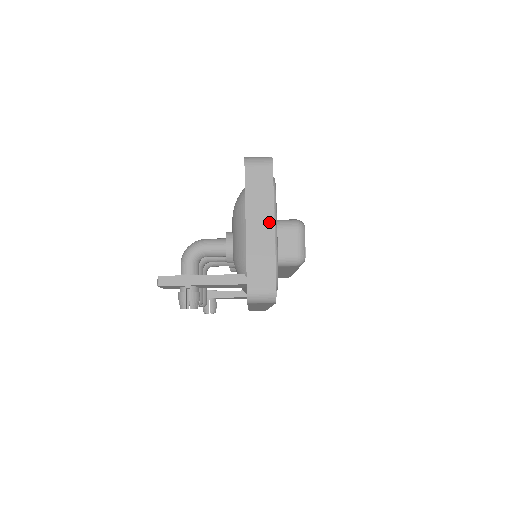
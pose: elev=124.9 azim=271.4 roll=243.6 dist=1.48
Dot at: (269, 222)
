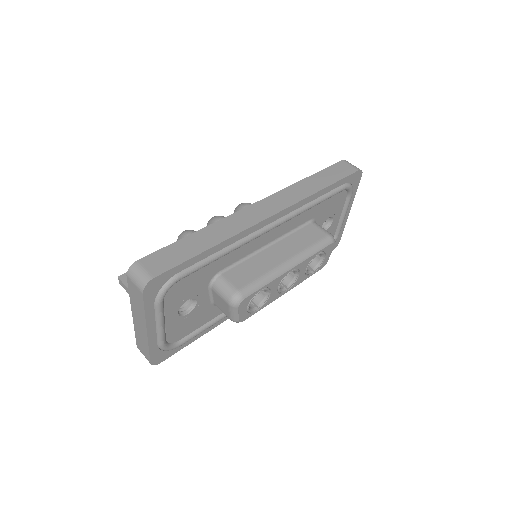
Dot at: (144, 326)
